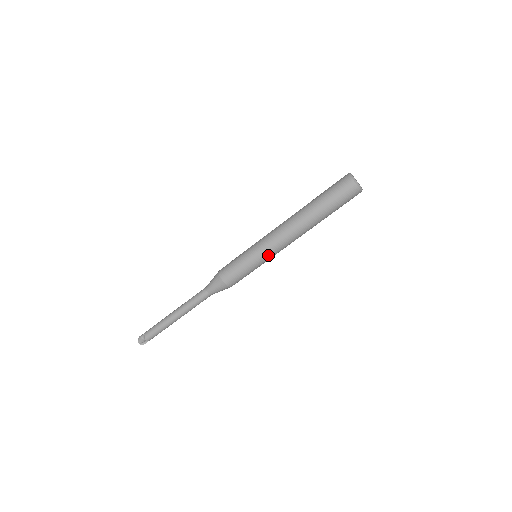
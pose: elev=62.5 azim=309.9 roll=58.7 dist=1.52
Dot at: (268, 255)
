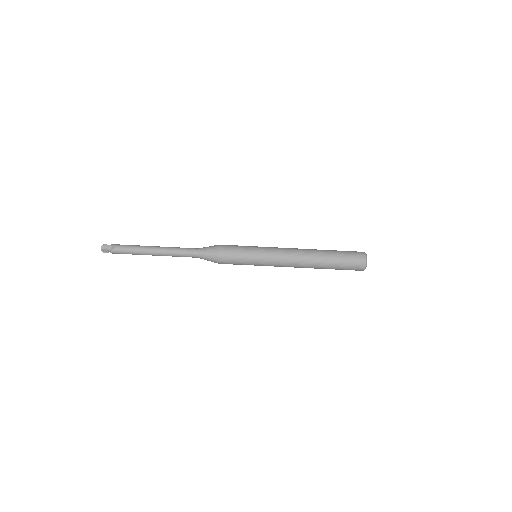
Dot at: (268, 265)
